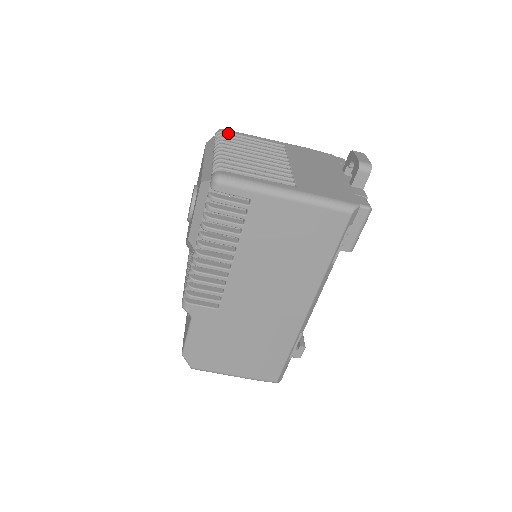
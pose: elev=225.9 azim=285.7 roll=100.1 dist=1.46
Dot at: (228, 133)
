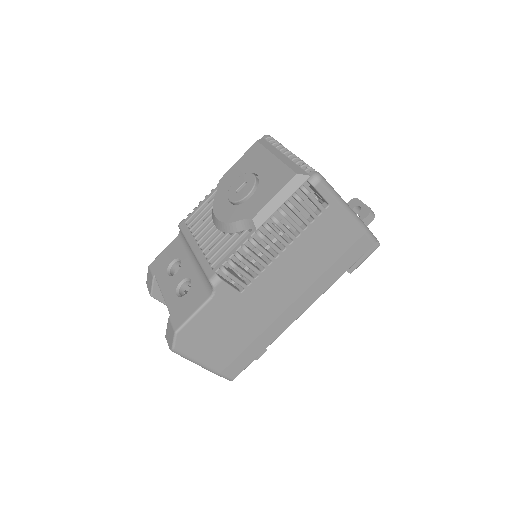
Dot at: occluded
